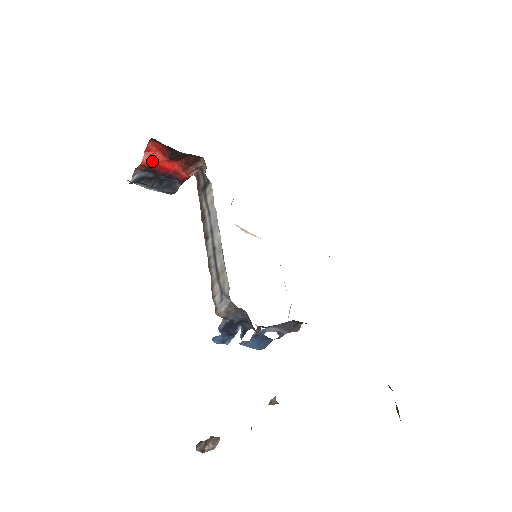
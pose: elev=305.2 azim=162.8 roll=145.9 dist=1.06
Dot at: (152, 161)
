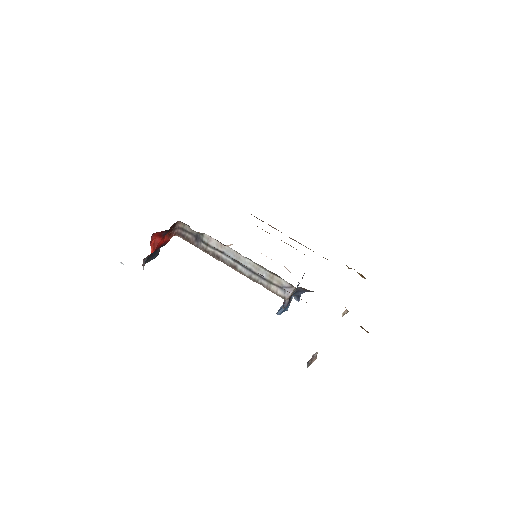
Dot at: (156, 246)
